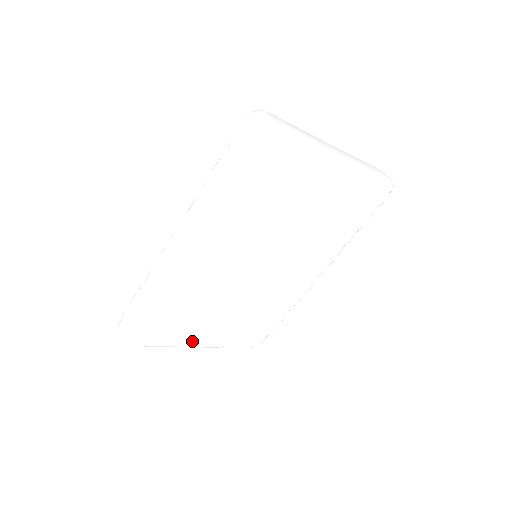
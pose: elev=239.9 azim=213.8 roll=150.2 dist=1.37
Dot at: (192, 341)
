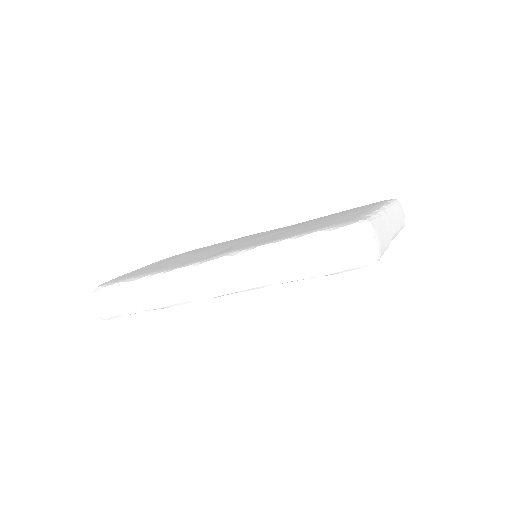
Dot at: occluded
